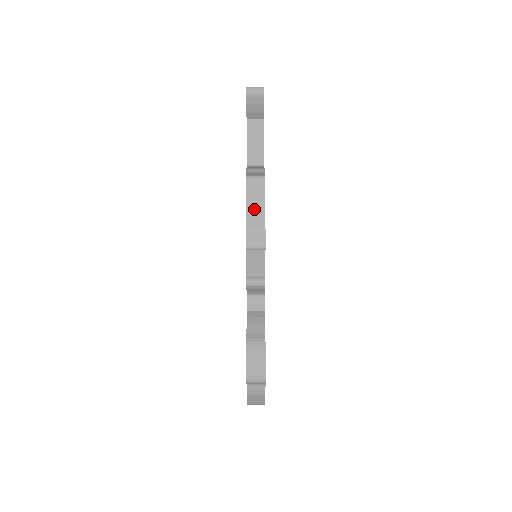
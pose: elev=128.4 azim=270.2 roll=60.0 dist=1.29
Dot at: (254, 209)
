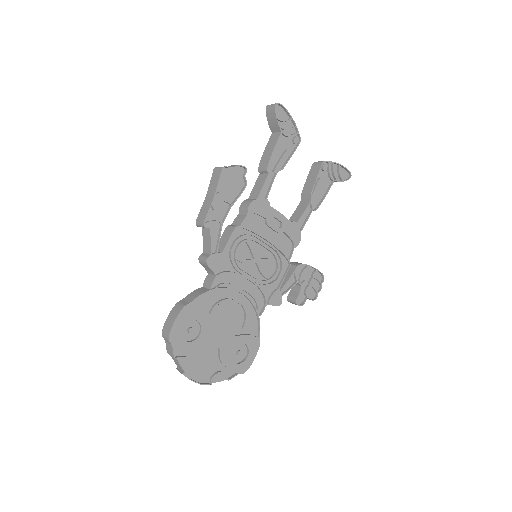
Dot at: (210, 193)
